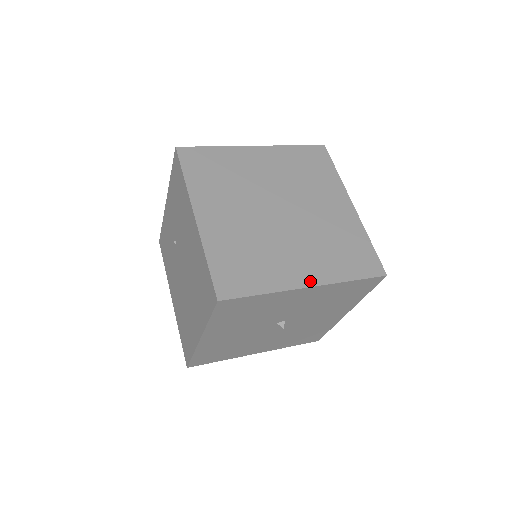
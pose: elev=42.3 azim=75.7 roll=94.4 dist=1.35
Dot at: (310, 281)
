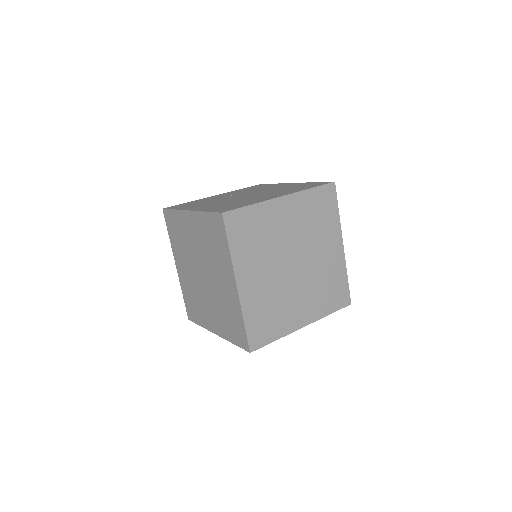
Dot at: (341, 247)
